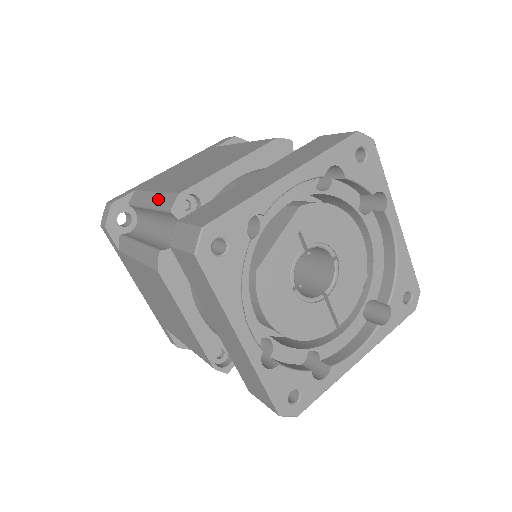
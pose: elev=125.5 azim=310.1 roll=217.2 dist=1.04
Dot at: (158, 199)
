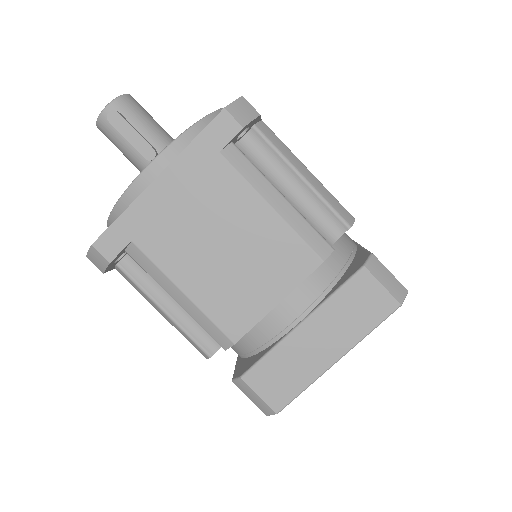
Dot at: (197, 316)
